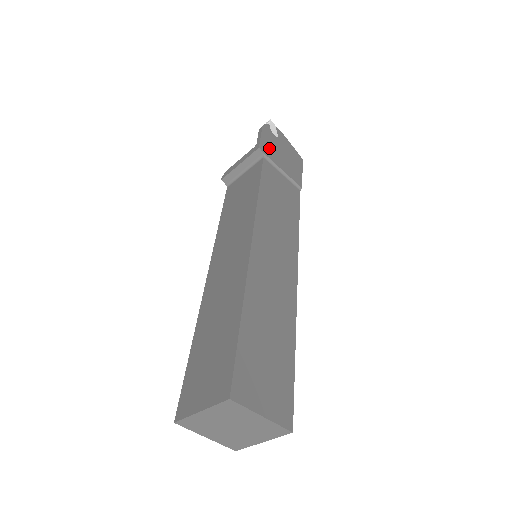
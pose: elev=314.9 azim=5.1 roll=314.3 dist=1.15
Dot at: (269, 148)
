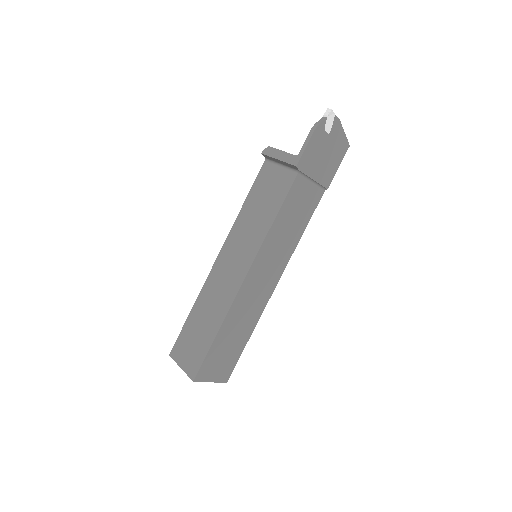
Dot at: (310, 158)
